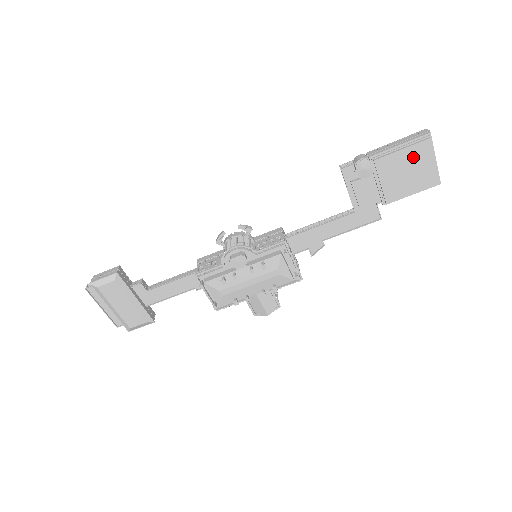
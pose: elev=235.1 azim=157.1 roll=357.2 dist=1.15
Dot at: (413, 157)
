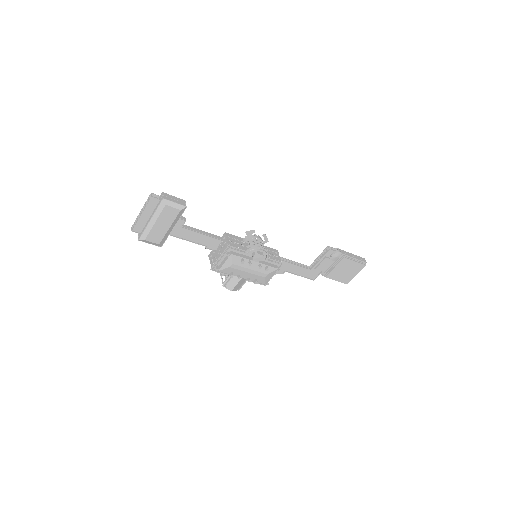
Dot at: (354, 267)
